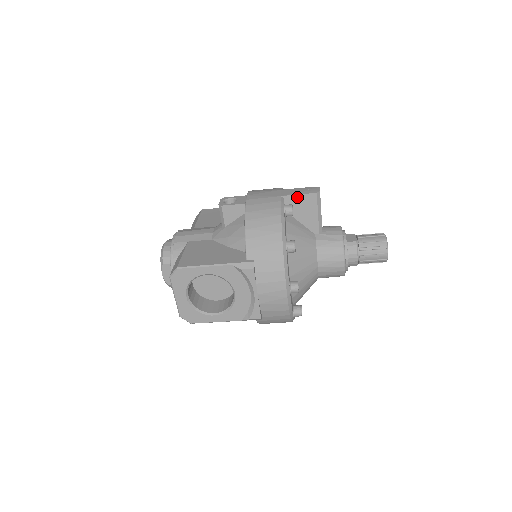
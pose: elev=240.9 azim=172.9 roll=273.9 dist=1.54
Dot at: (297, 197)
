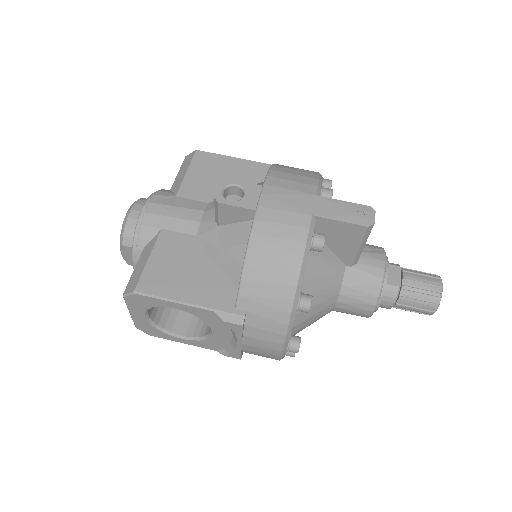
Dot at: (336, 223)
